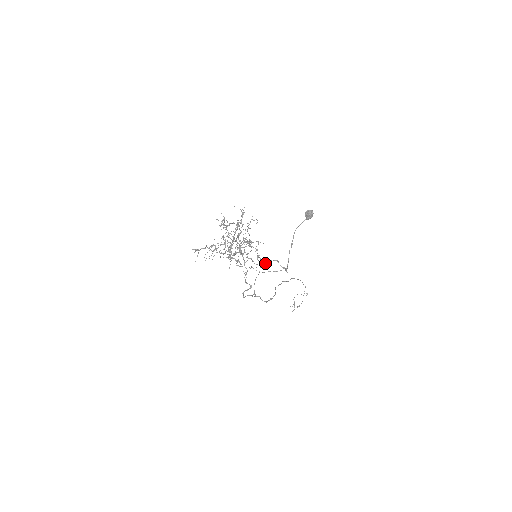
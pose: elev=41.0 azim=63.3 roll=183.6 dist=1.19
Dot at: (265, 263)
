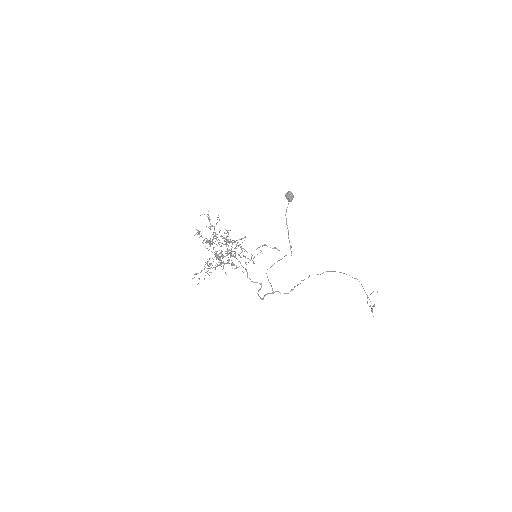
Dot at: occluded
